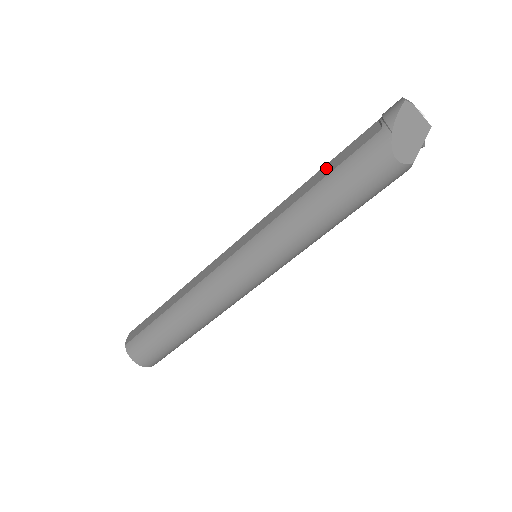
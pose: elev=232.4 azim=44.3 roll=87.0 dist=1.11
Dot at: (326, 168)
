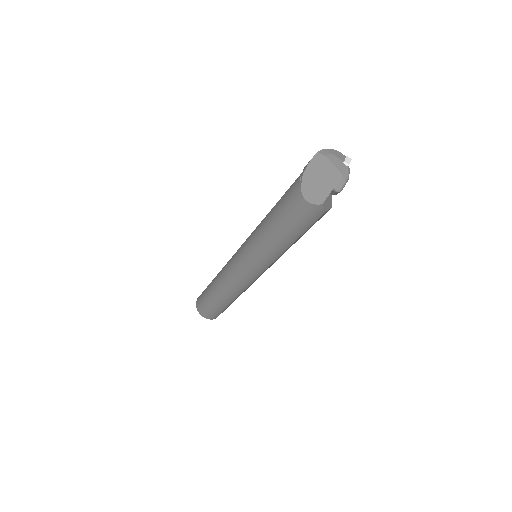
Dot at: occluded
